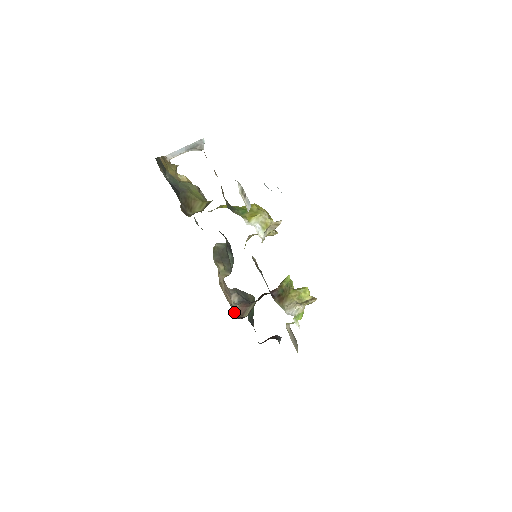
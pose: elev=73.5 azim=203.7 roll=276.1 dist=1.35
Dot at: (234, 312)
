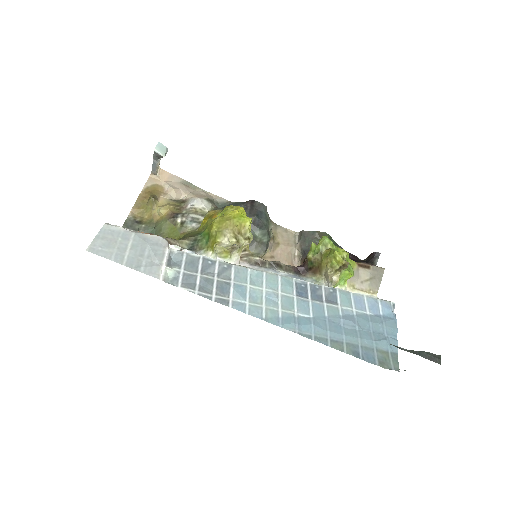
Dot at: occluded
